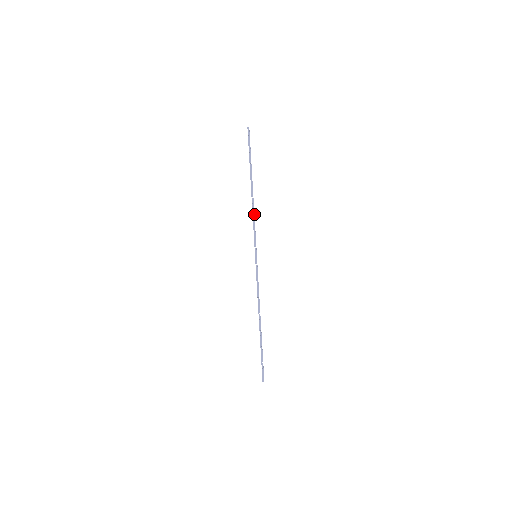
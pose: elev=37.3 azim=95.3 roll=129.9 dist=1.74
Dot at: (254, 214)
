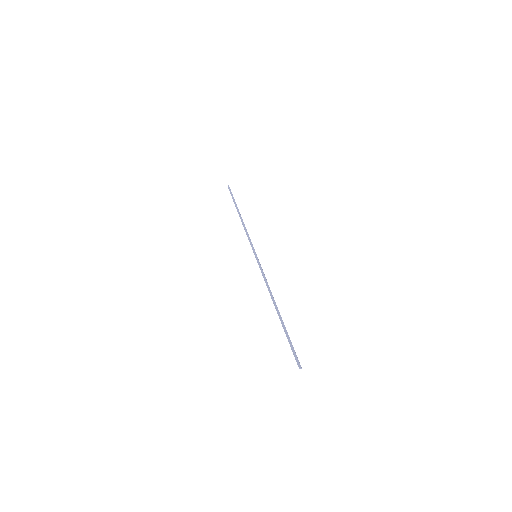
Dot at: (246, 230)
